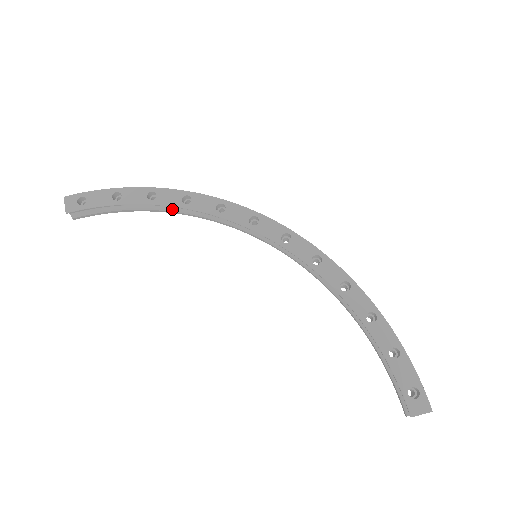
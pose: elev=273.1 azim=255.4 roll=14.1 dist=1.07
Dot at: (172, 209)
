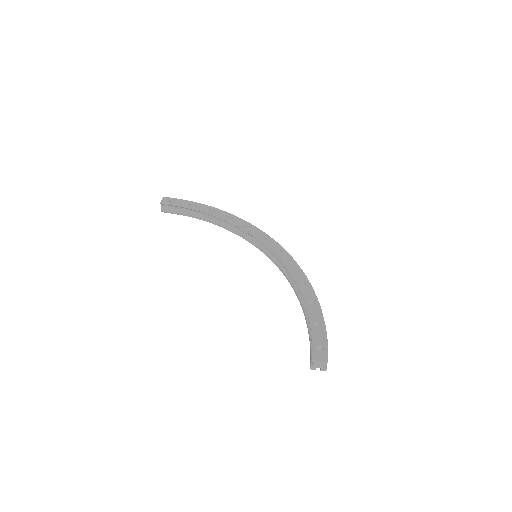
Dot at: (219, 222)
